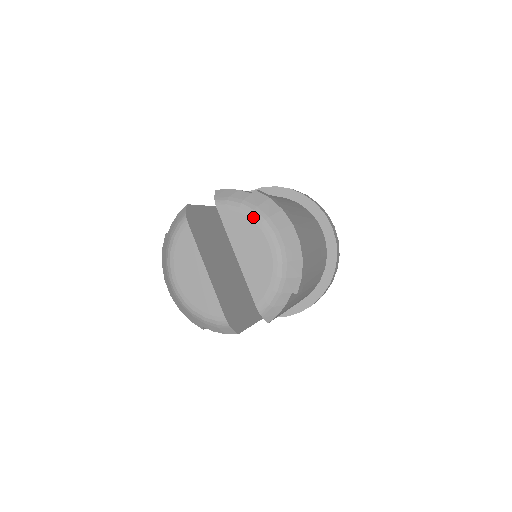
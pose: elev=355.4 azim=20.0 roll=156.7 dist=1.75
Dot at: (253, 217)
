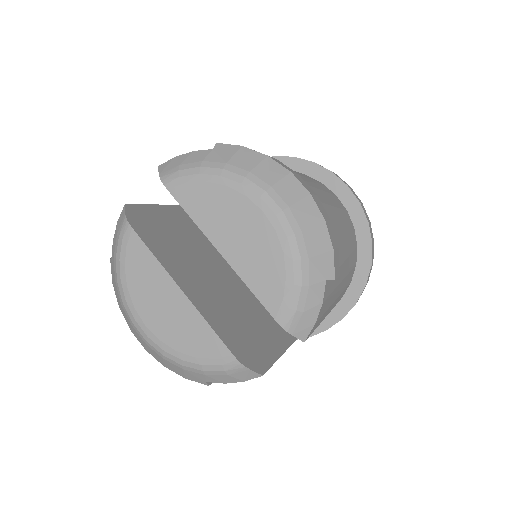
Dot at: (225, 180)
